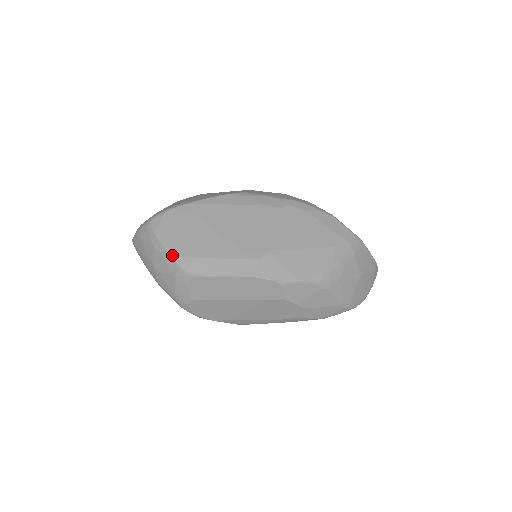
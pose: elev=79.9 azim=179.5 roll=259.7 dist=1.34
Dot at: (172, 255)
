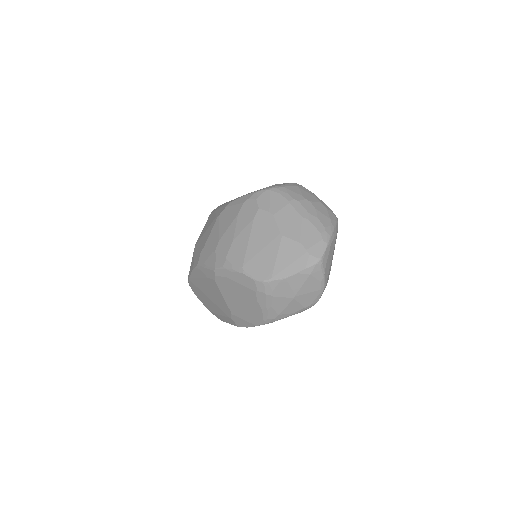
Dot at: occluded
